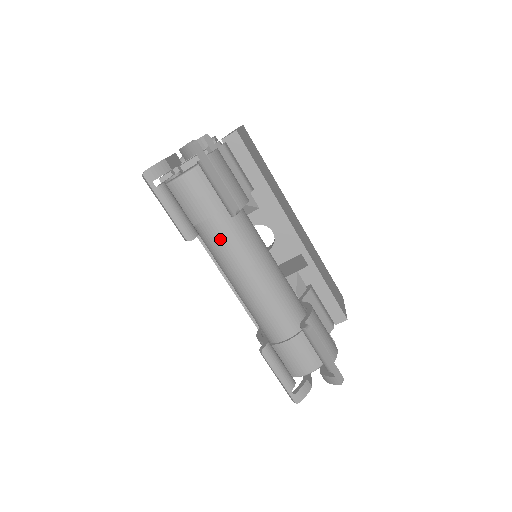
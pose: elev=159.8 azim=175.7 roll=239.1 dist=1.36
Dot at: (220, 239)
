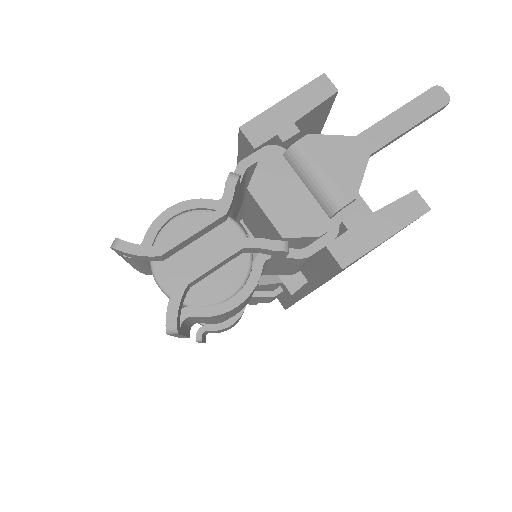
Dot at: occluded
